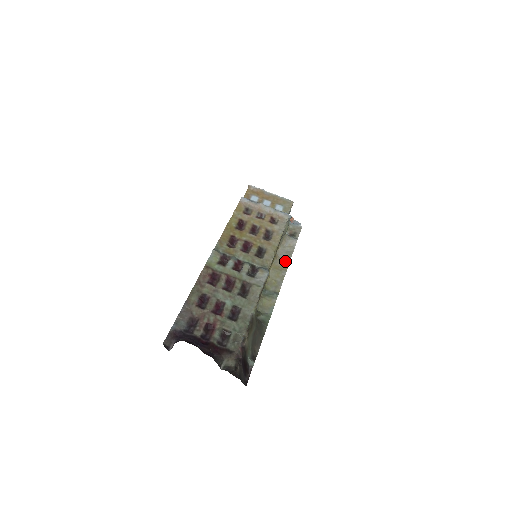
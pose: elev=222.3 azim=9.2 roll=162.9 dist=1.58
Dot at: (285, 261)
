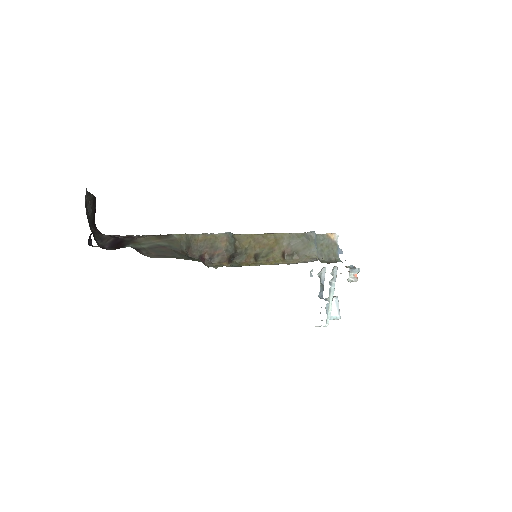
Dot at: occluded
